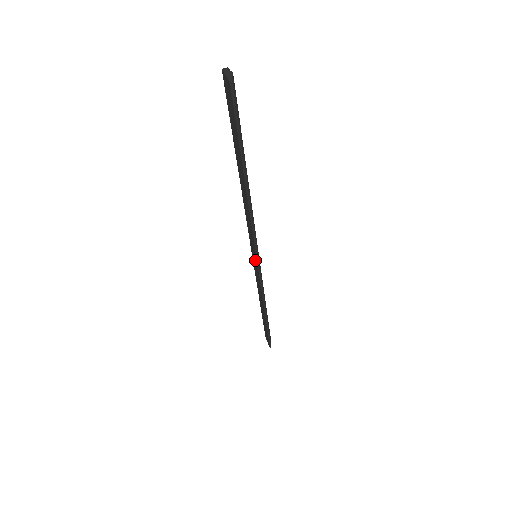
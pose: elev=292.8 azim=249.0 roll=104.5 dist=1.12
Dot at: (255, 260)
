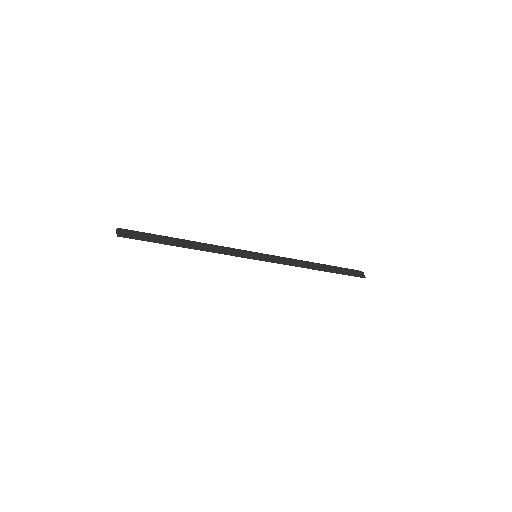
Dot at: (257, 259)
